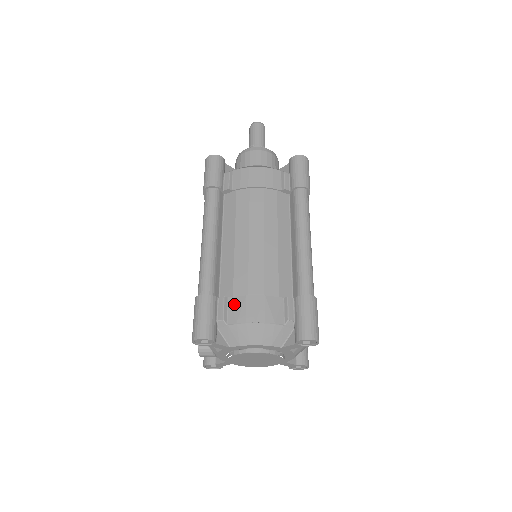
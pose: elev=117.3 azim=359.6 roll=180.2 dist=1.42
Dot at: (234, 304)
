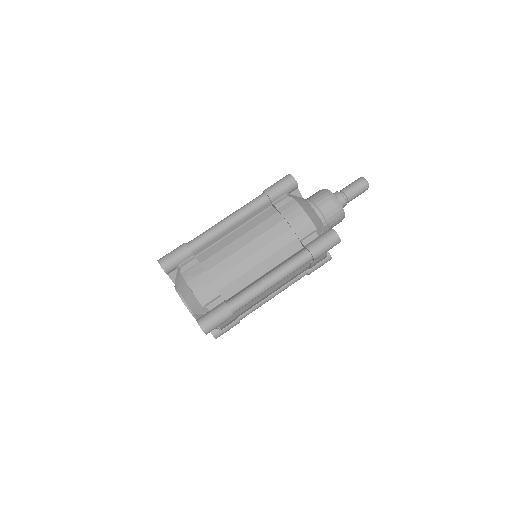
Dot at: (195, 268)
